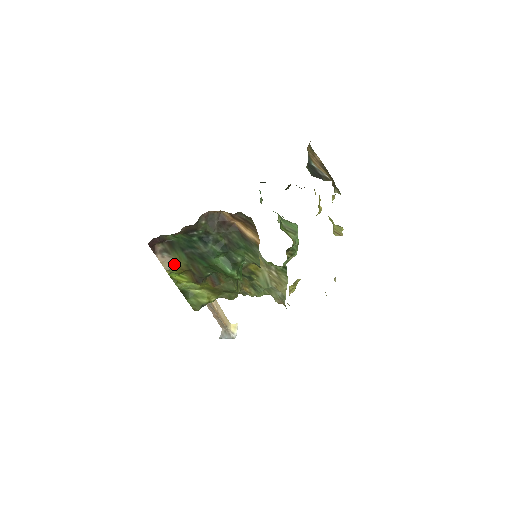
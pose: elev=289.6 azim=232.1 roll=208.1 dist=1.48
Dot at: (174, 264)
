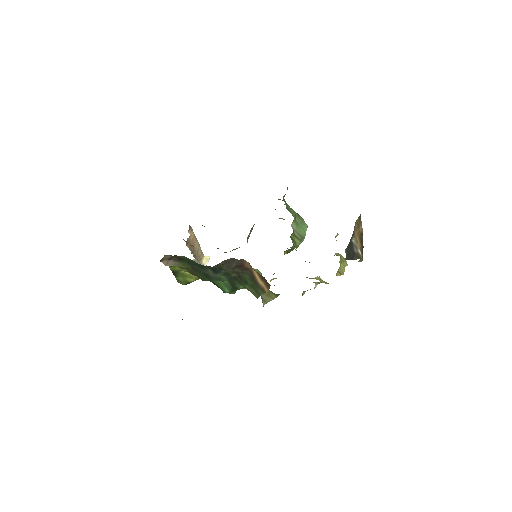
Dot at: (176, 265)
